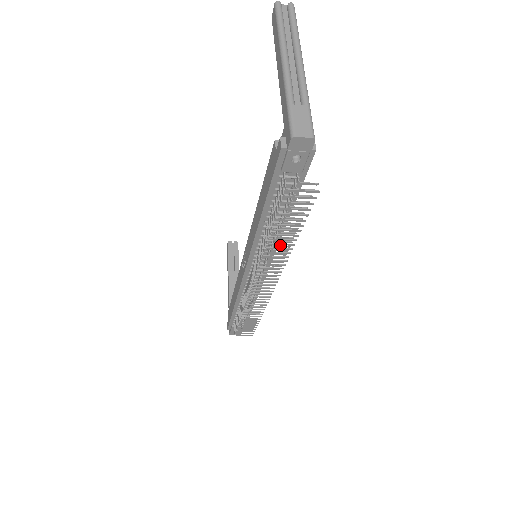
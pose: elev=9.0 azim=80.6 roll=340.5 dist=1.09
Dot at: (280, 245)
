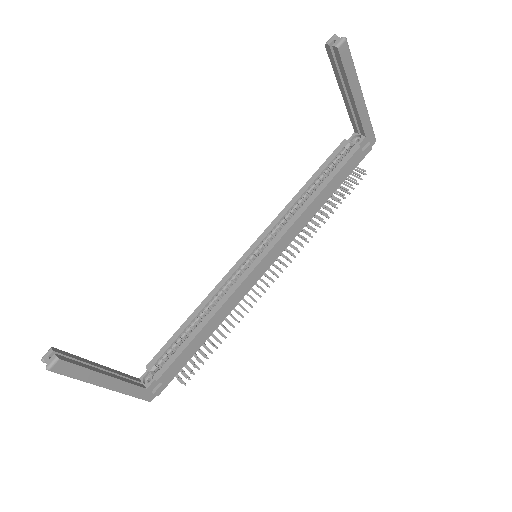
Dot at: occluded
